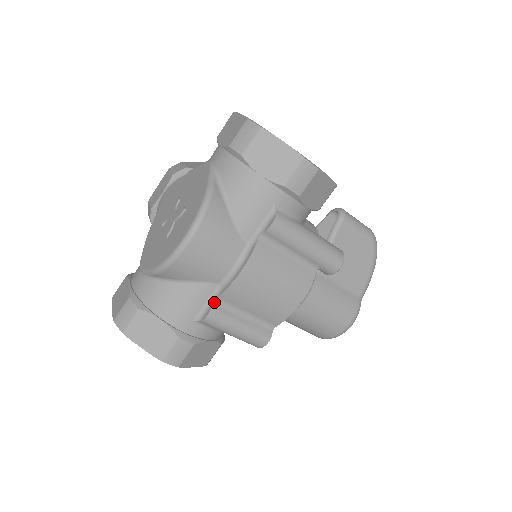
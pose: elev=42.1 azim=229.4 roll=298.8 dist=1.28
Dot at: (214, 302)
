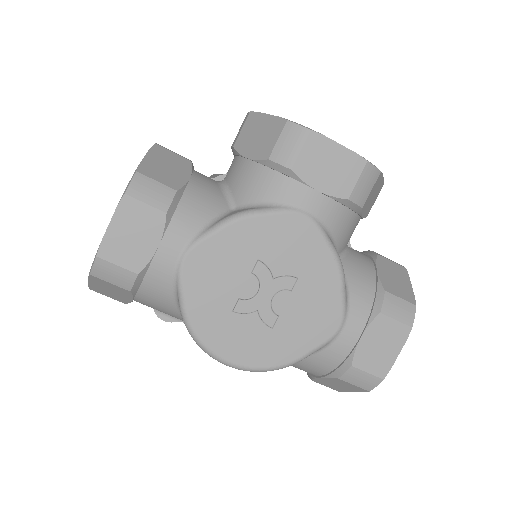
Dot at: (180, 321)
